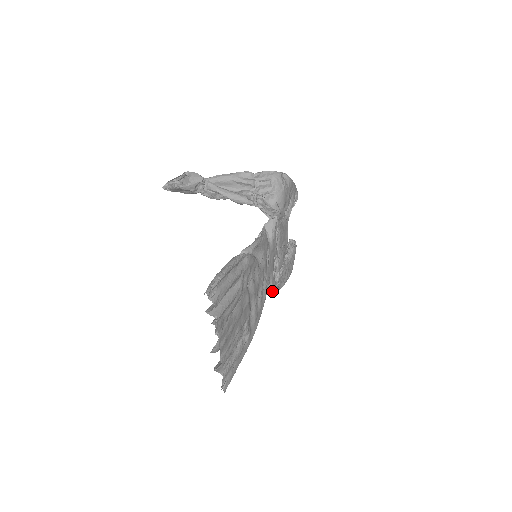
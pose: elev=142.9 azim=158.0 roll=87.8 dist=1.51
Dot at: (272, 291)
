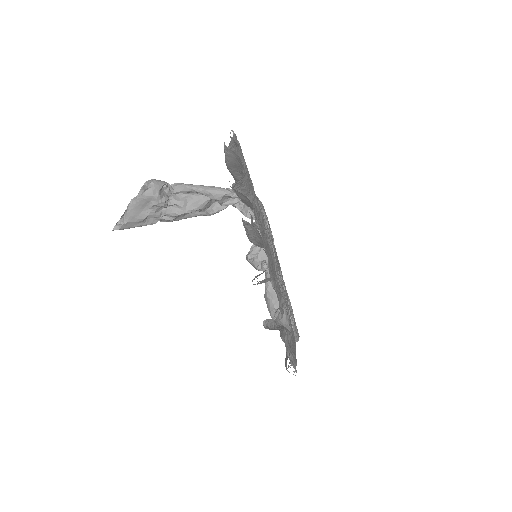
Dot at: occluded
